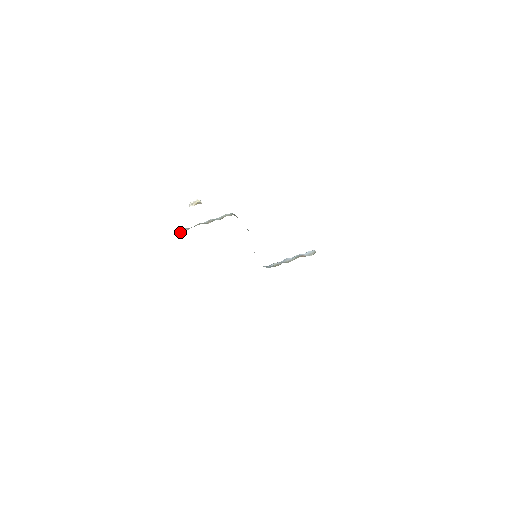
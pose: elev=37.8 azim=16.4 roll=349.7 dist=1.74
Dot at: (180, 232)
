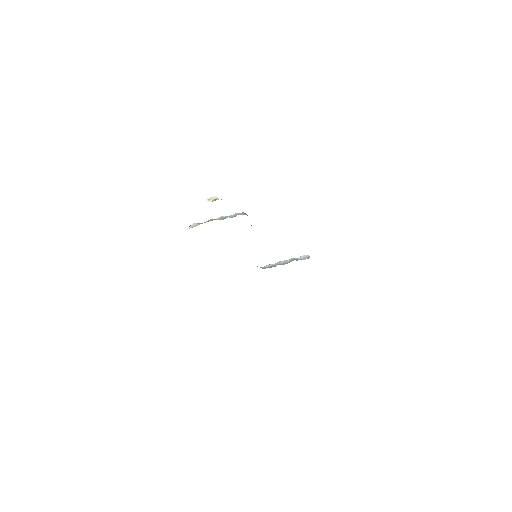
Dot at: (191, 226)
